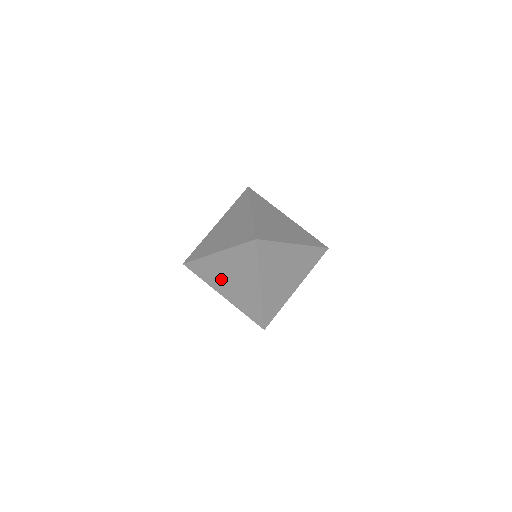
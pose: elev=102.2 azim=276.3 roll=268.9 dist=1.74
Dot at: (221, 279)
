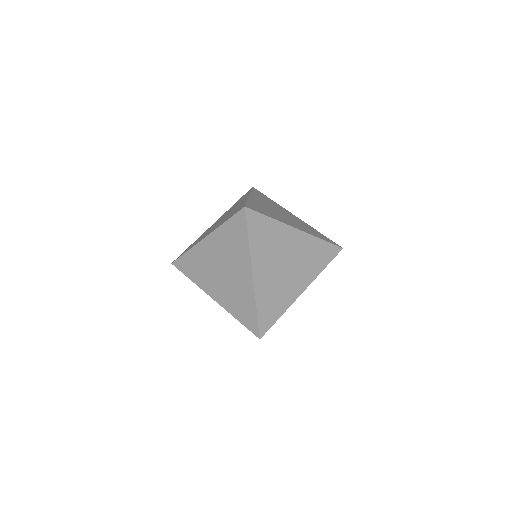
Dot at: occluded
